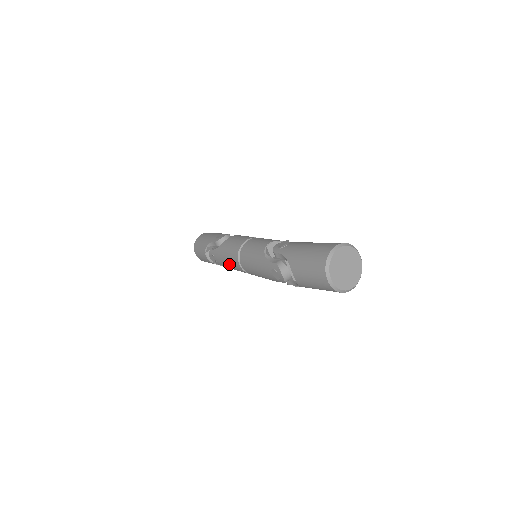
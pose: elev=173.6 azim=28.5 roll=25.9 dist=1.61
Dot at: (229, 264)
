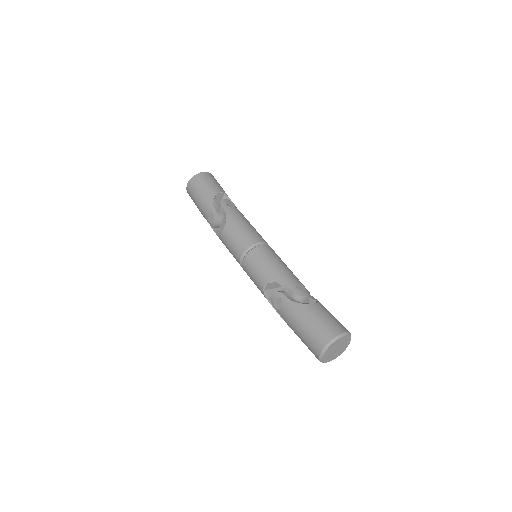
Dot at: occluded
